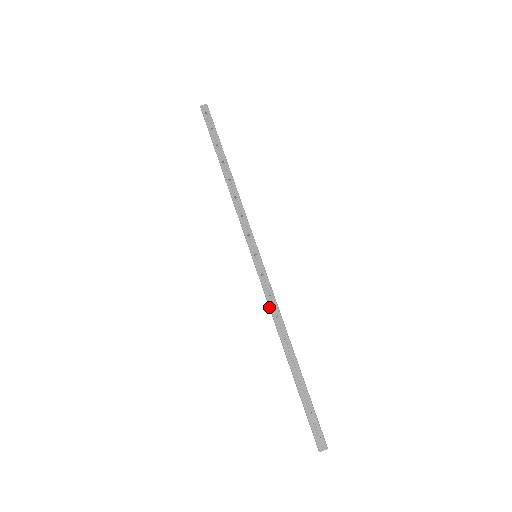
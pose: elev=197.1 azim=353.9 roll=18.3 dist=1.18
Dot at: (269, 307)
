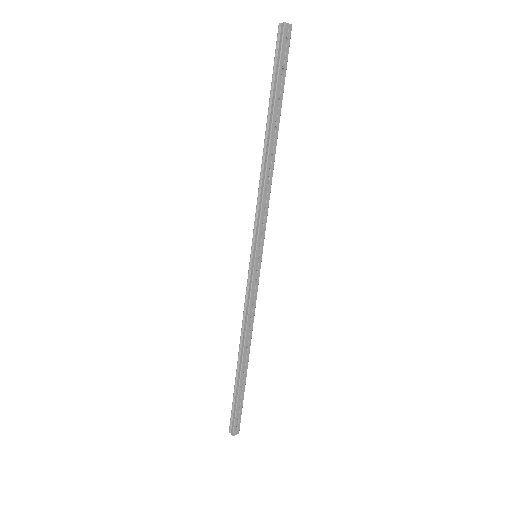
Dot at: (248, 314)
